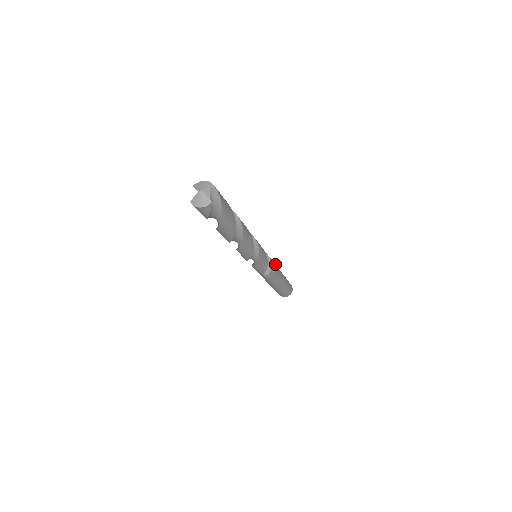
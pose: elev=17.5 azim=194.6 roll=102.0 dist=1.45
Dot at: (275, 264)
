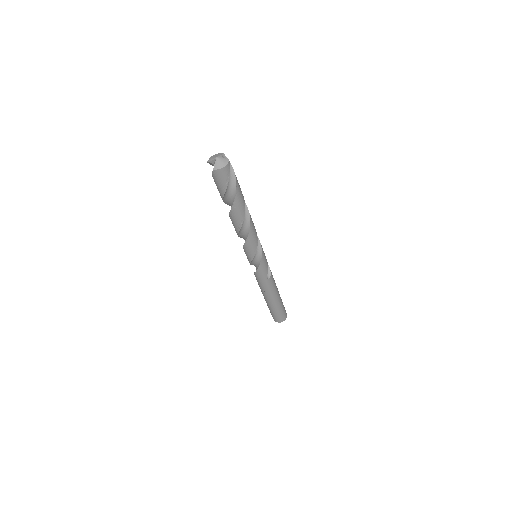
Dot at: occluded
